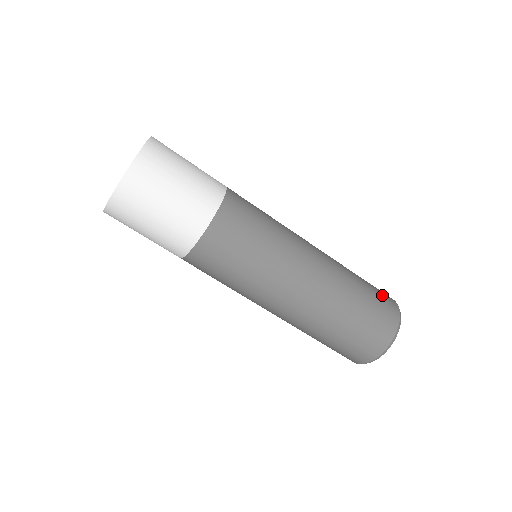
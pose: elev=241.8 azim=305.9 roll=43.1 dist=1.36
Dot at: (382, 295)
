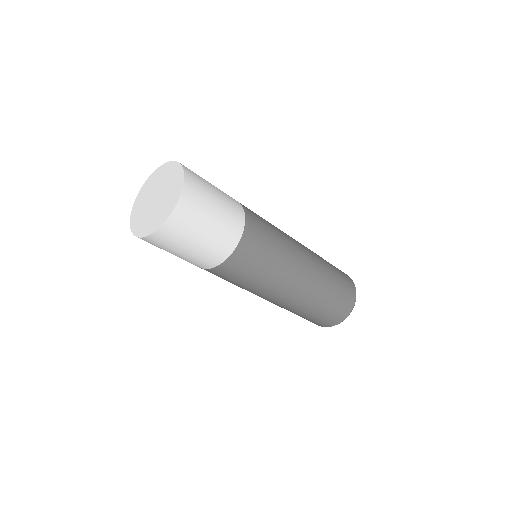
Dot at: (347, 284)
